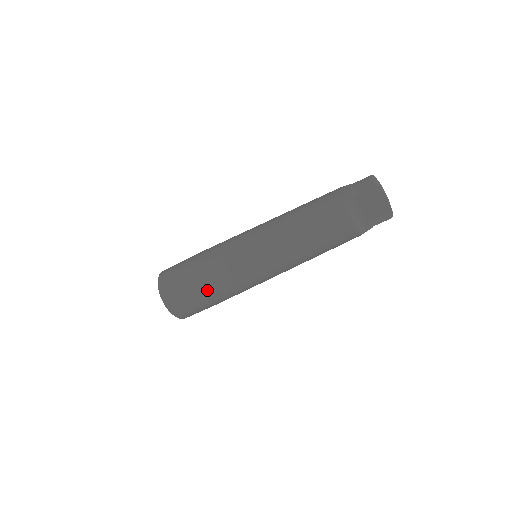
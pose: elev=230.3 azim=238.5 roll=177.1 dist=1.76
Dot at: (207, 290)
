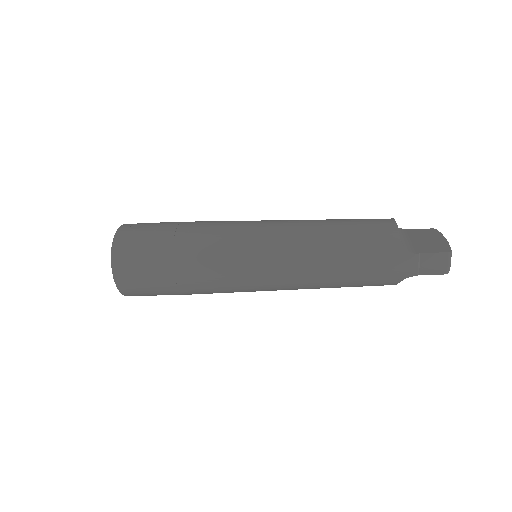
Dot at: occluded
